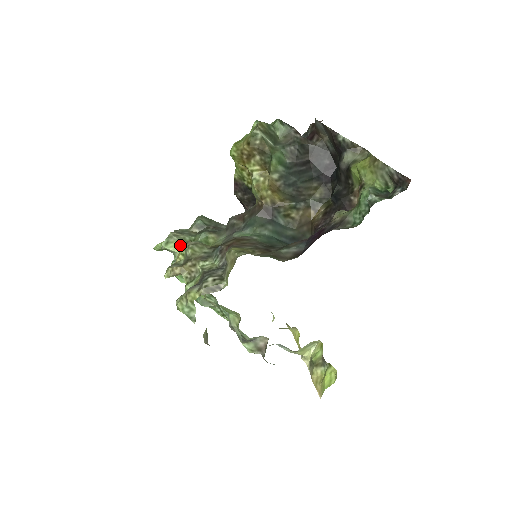
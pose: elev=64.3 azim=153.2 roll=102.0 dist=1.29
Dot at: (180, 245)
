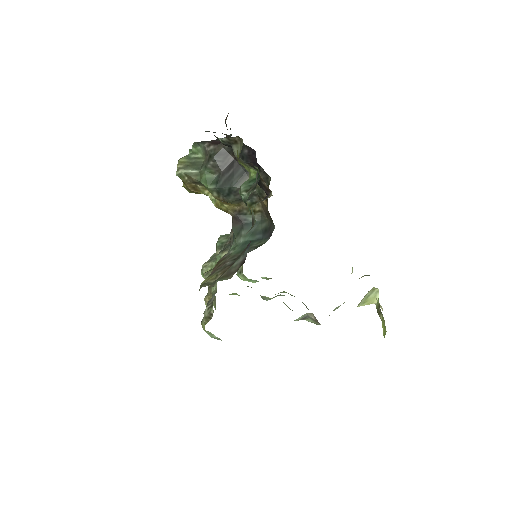
Dot at: occluded
